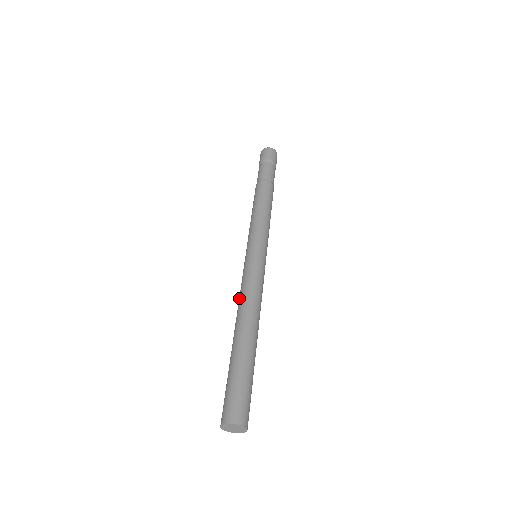
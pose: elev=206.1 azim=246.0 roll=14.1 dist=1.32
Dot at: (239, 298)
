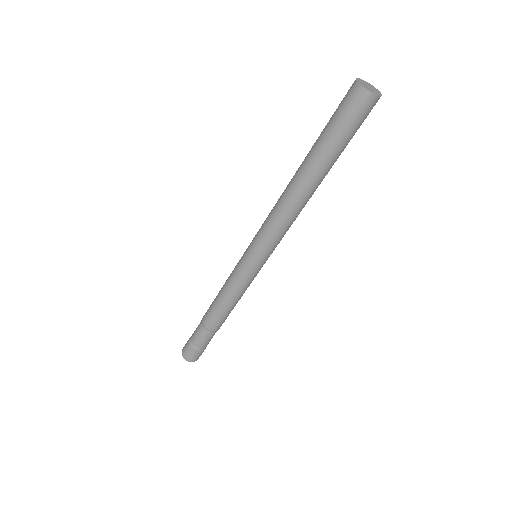
Dot at: occluded
